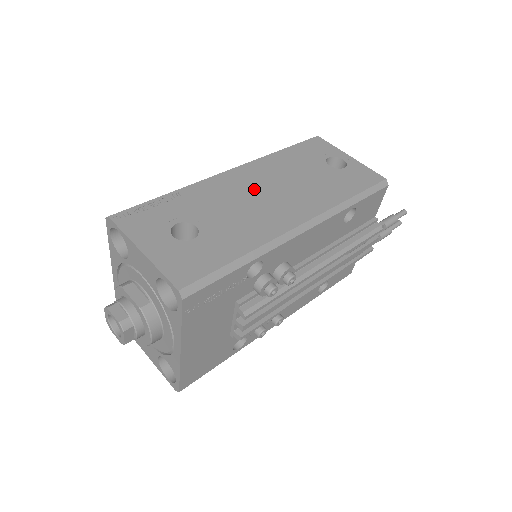
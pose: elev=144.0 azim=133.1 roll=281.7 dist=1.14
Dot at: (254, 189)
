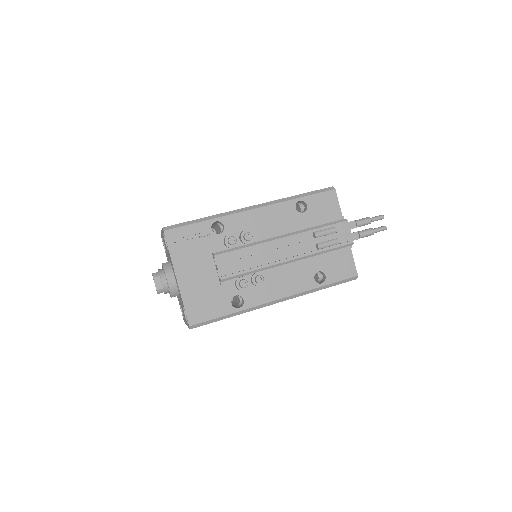
Dot at: occluded
